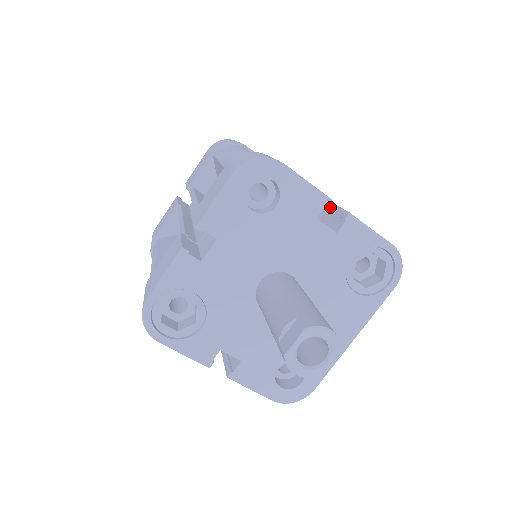
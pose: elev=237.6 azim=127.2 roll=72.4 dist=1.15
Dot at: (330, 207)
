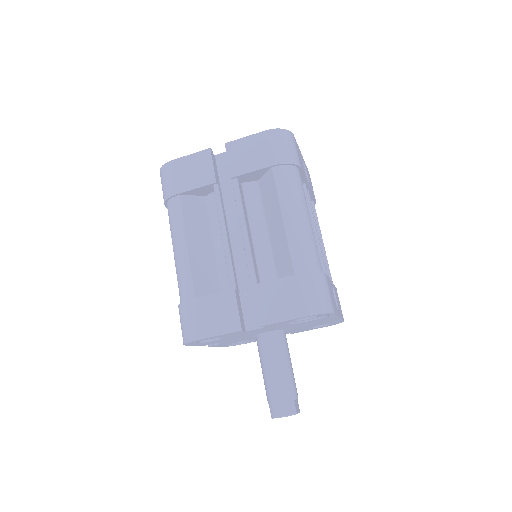
Dot at: (253, 293)
